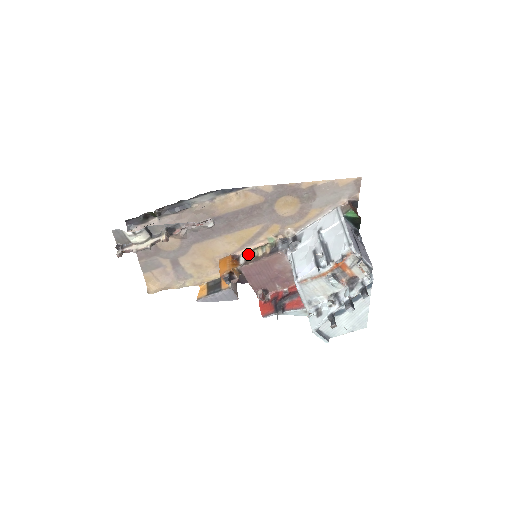
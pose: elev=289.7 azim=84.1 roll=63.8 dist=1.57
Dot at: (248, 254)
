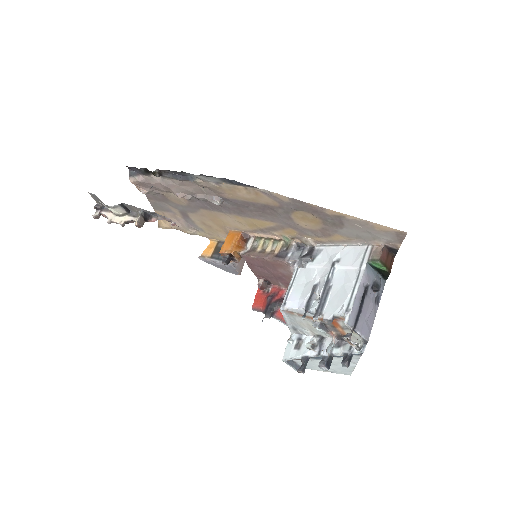
Dot at: (258, 241)
